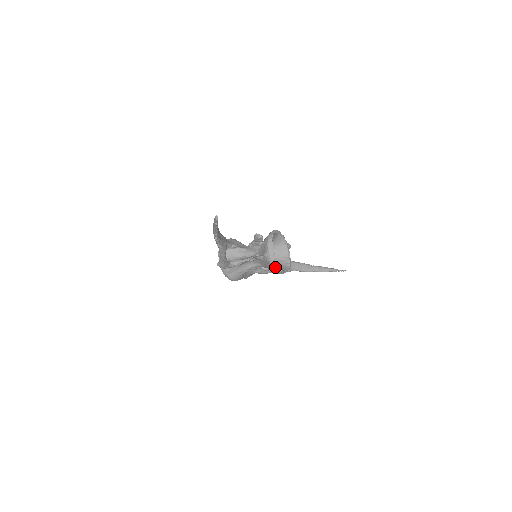
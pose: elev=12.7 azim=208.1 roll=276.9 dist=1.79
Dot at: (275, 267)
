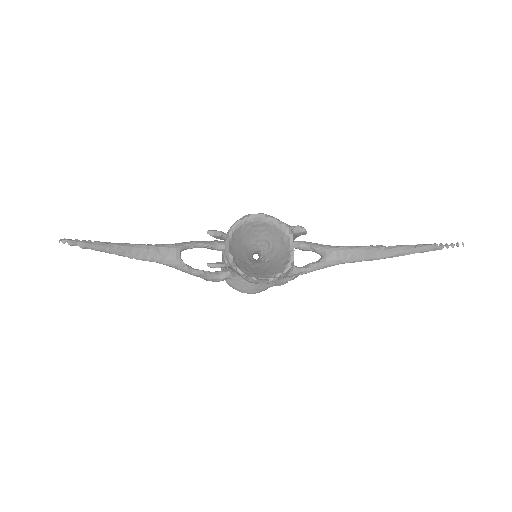
Dot at: (242, 276)
